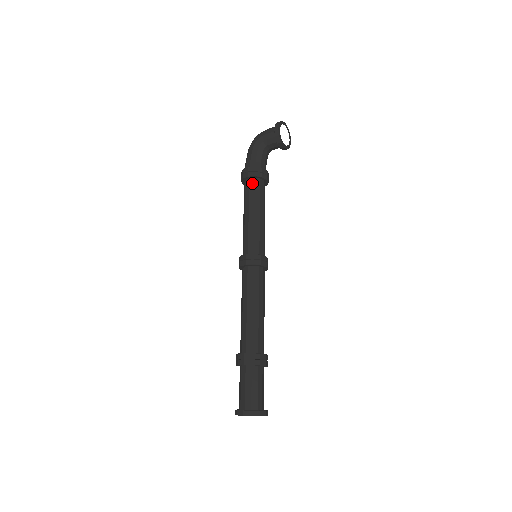
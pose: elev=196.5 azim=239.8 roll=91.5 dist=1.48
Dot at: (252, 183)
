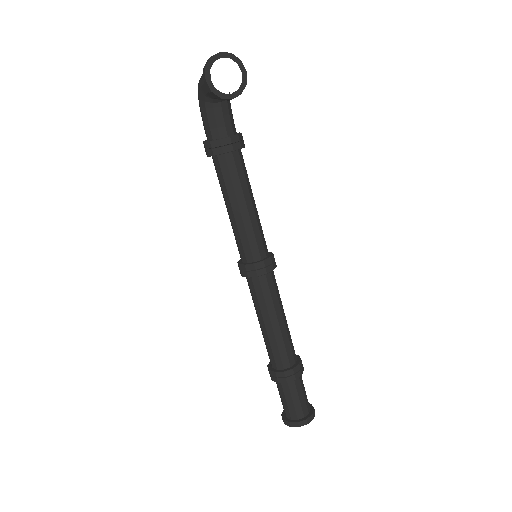
Dot at: (217, 164)
